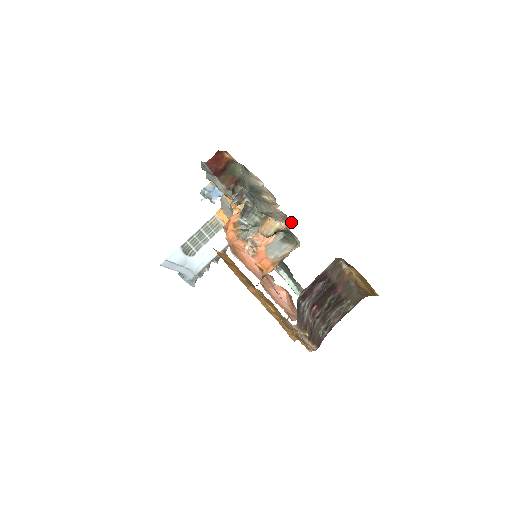
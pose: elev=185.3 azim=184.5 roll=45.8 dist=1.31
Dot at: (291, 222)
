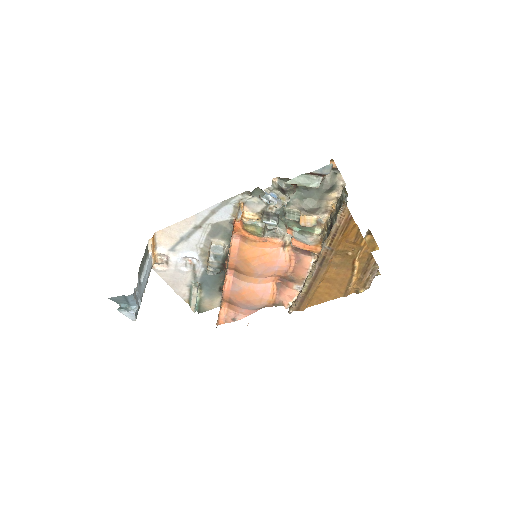
Dot at: (330, 213)
